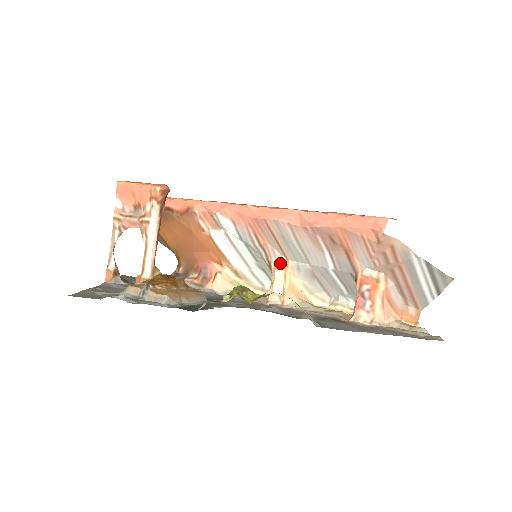
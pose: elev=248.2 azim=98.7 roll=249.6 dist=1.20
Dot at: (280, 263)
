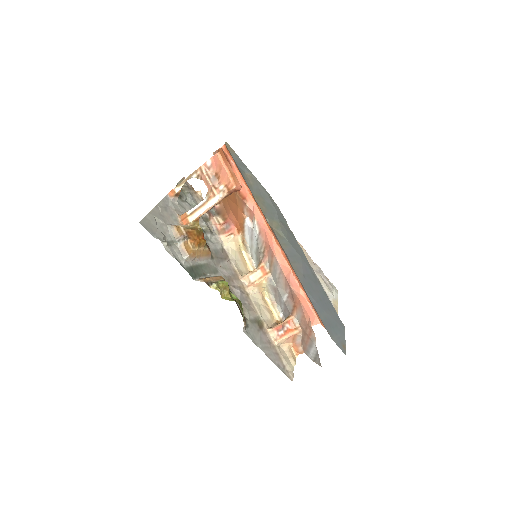
Dot at: (265, 269)
